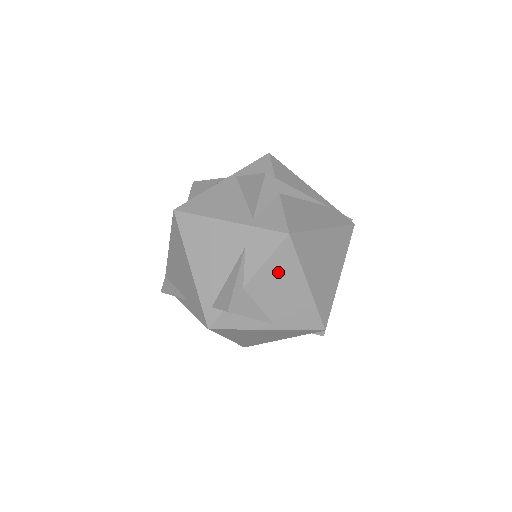
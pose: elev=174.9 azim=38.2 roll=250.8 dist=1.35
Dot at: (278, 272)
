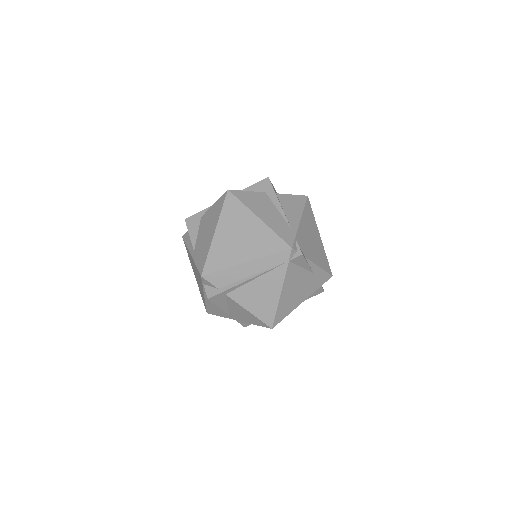
Dot at: (213, 214)
